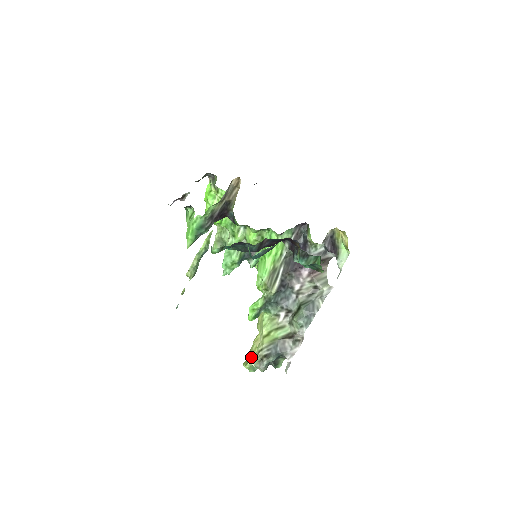
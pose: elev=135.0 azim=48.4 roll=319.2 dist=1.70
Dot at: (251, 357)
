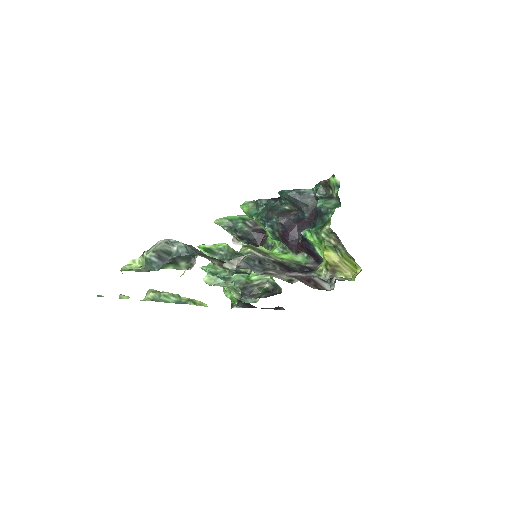
Dot at: occluded
